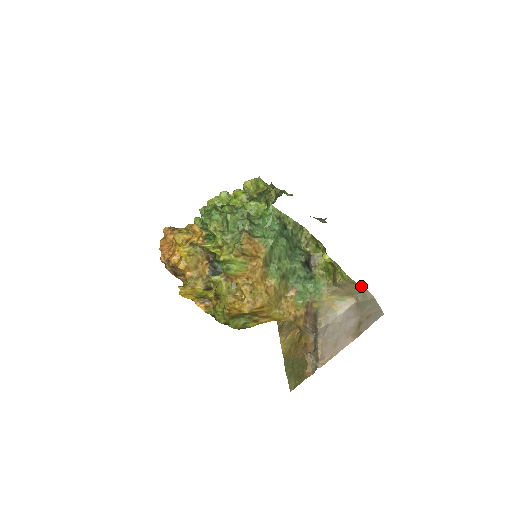
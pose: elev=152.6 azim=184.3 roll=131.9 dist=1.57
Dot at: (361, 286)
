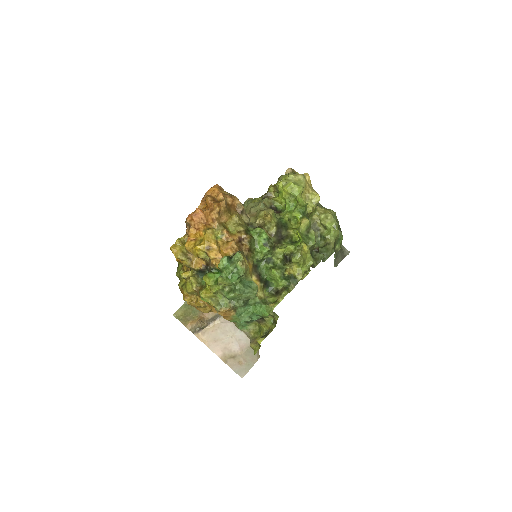
Dot at: occluded
